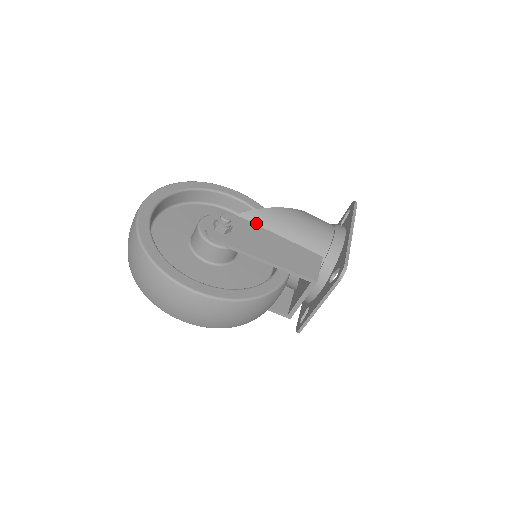
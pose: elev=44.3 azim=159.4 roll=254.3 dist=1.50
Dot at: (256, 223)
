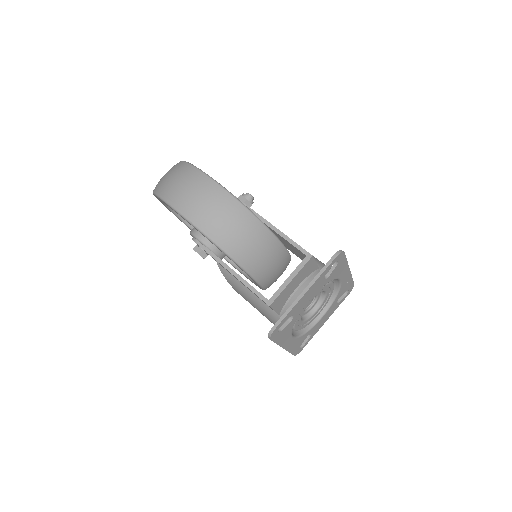
Dot at: occluded
